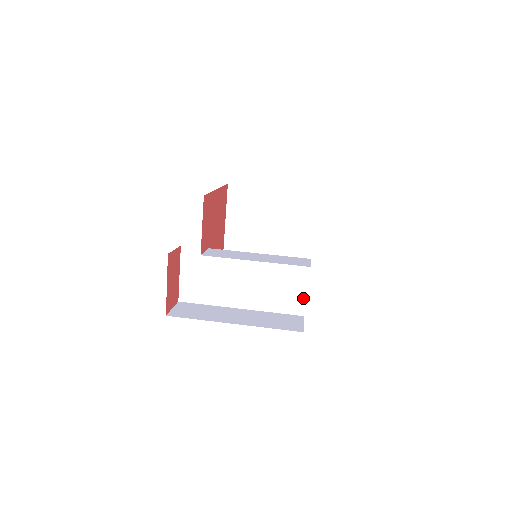
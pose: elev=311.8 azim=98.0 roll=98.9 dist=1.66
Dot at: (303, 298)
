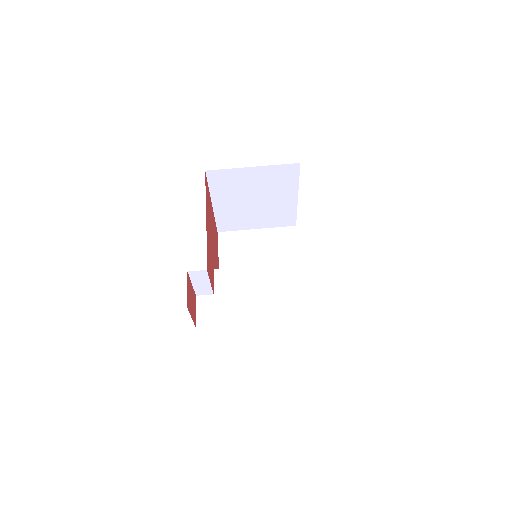
Dot at: occluded
